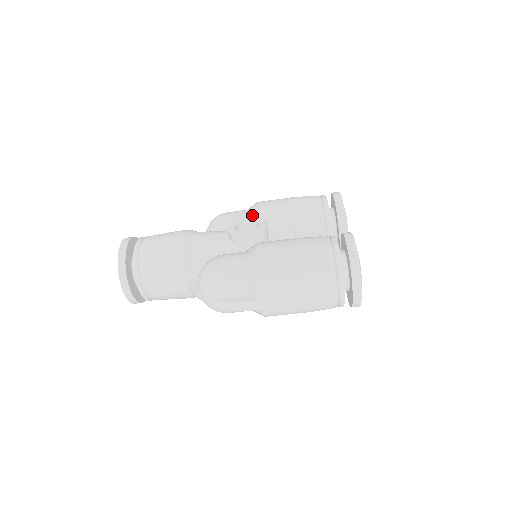
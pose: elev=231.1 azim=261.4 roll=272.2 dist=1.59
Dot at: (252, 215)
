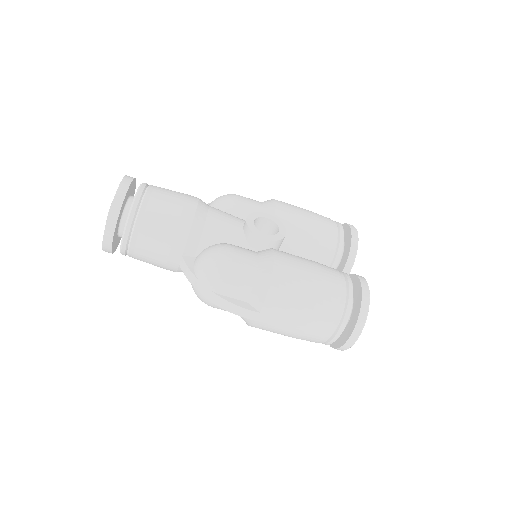
Dot at: (269, 213)
